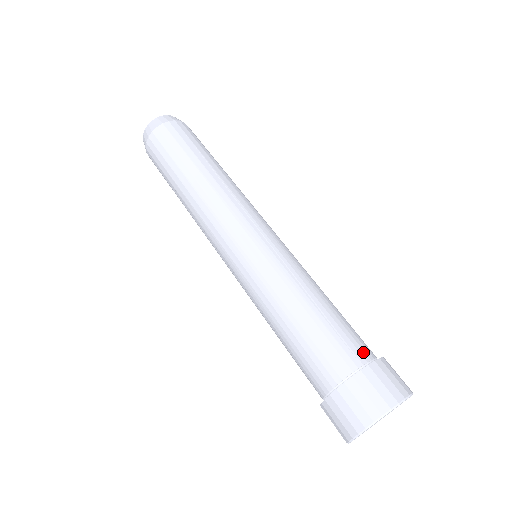
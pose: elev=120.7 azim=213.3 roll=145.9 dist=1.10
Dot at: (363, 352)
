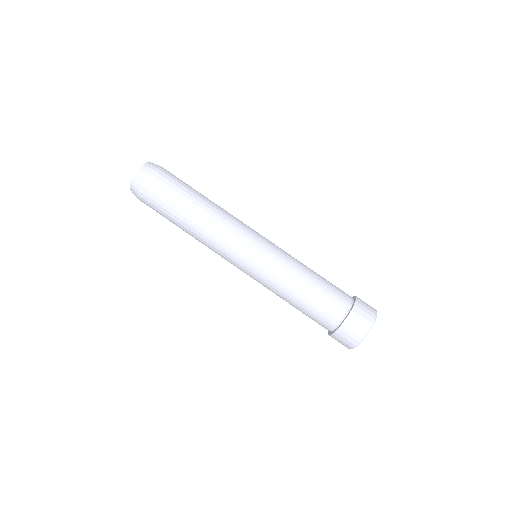
Dot at: (344, 305)
